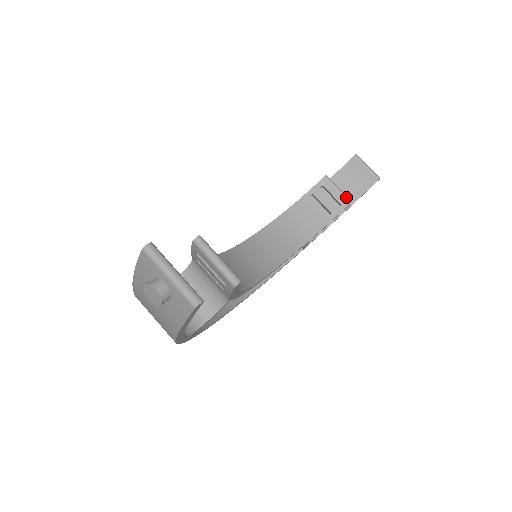
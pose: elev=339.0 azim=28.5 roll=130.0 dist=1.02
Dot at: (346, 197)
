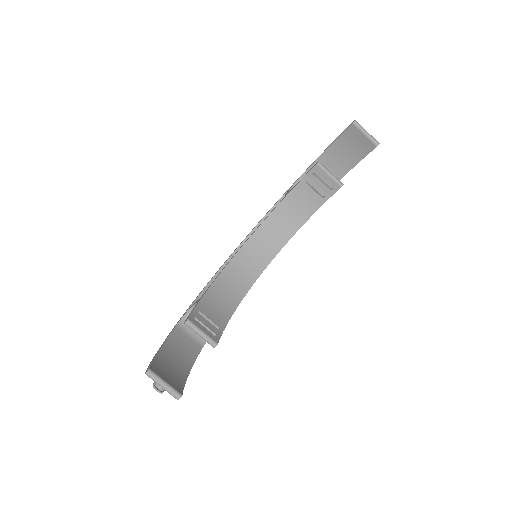
Dot at: (337, 182)
